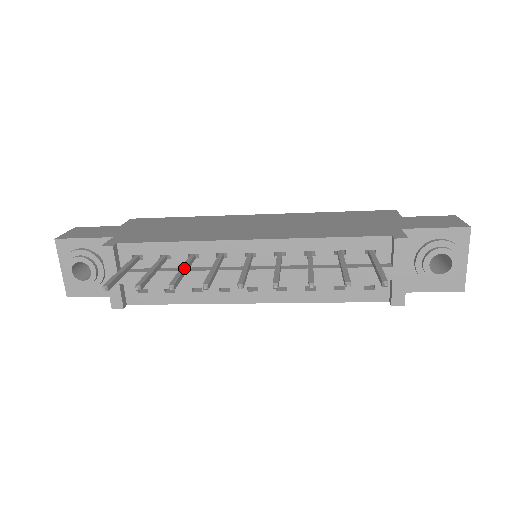
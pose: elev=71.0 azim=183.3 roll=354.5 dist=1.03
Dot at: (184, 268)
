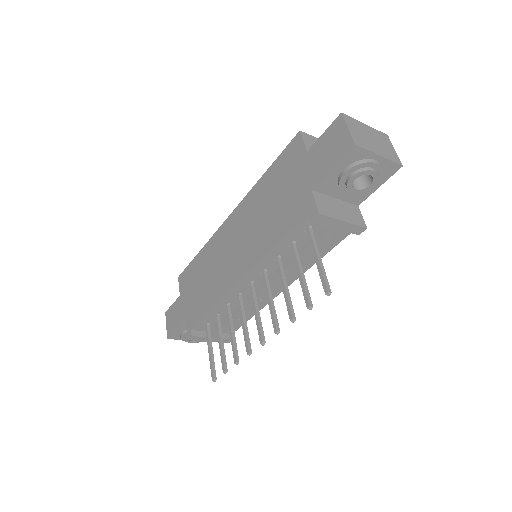
Dot at: (231, 333)
